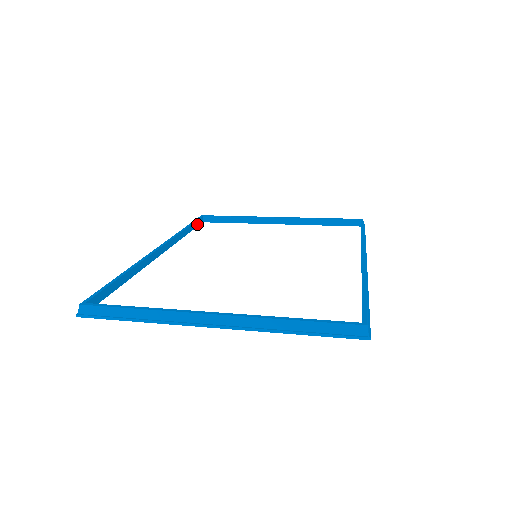
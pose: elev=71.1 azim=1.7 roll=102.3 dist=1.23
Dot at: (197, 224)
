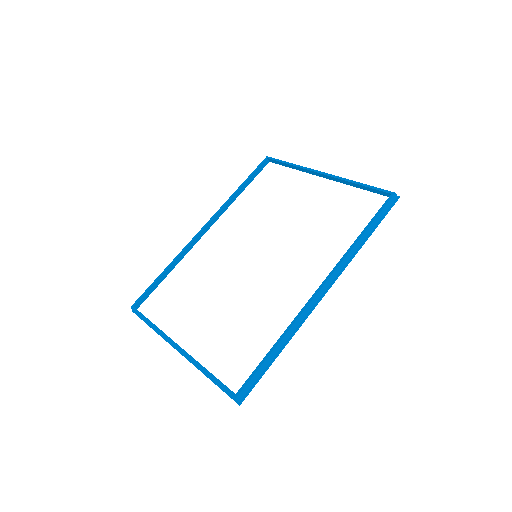
Dot at: (259, 170)
